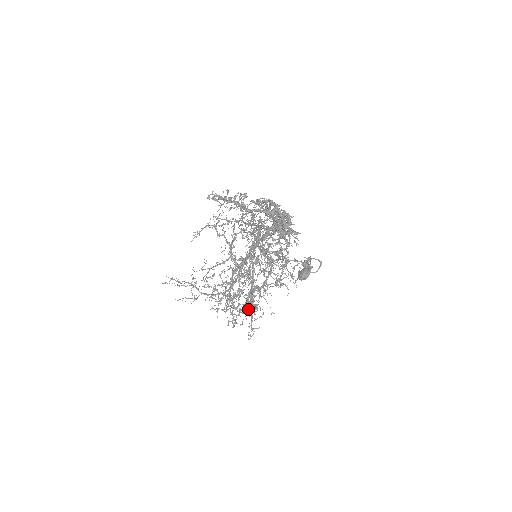
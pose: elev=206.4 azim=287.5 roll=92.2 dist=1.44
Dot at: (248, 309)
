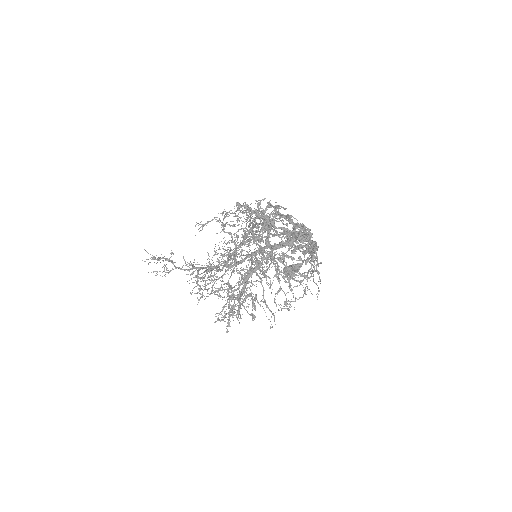
Dot at: (238, 309)
